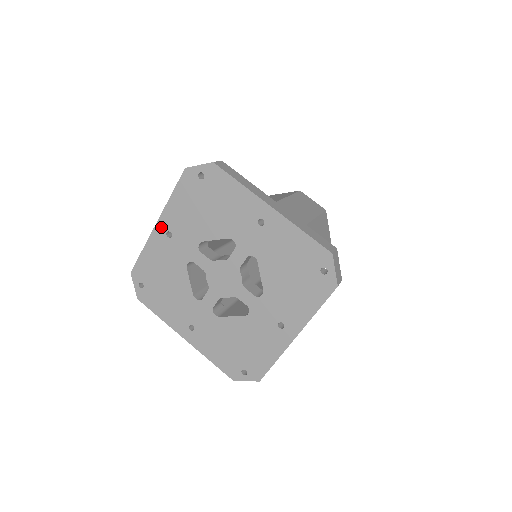
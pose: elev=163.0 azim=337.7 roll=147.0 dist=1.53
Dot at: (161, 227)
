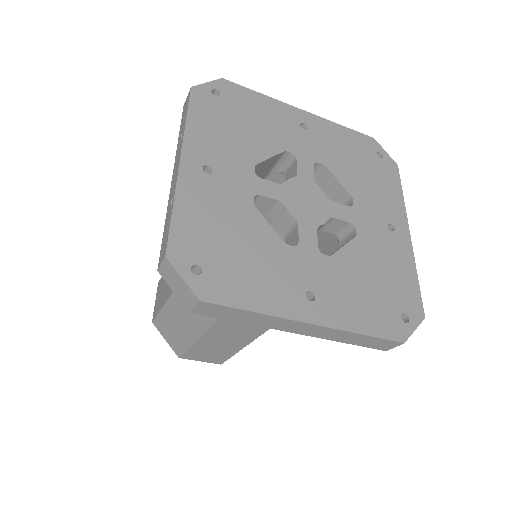
Dot at: (304, 116)
